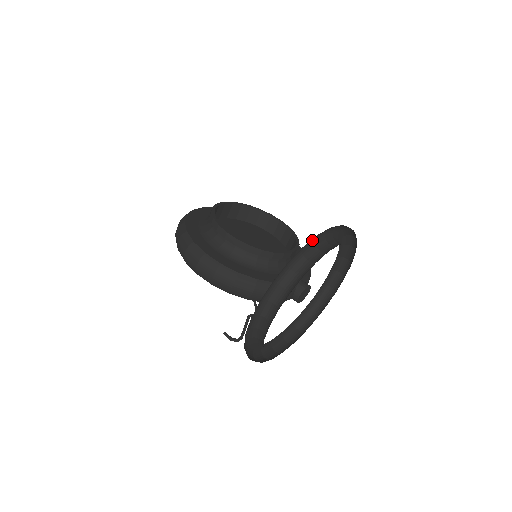
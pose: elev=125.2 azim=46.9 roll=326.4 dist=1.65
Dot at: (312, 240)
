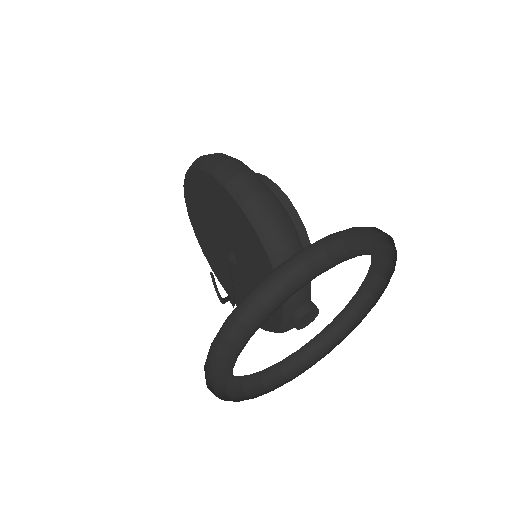
Dot at: (374, 245)
